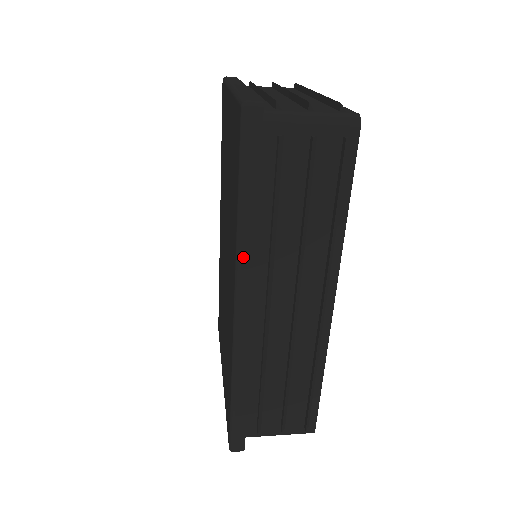
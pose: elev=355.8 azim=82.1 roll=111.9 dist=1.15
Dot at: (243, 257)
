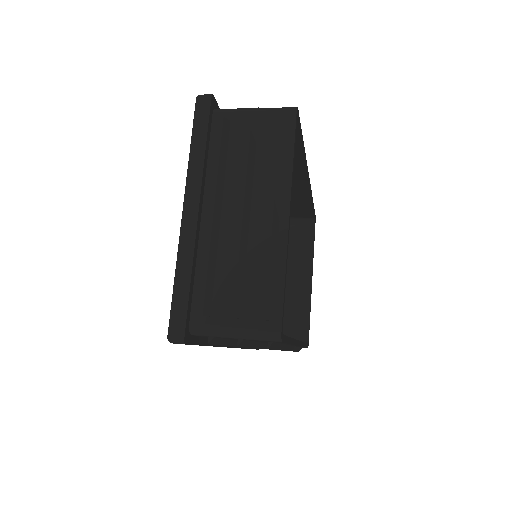
Dot at: occluded
